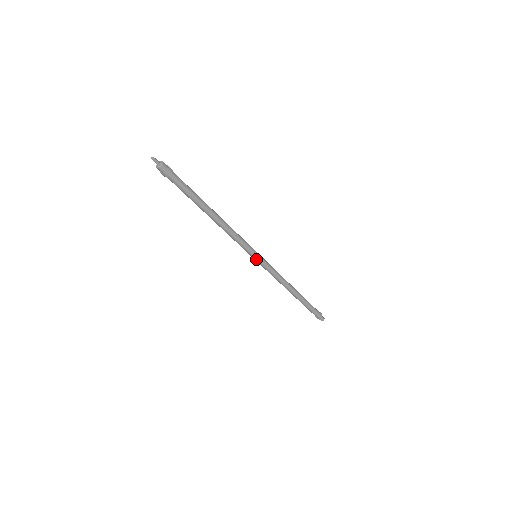
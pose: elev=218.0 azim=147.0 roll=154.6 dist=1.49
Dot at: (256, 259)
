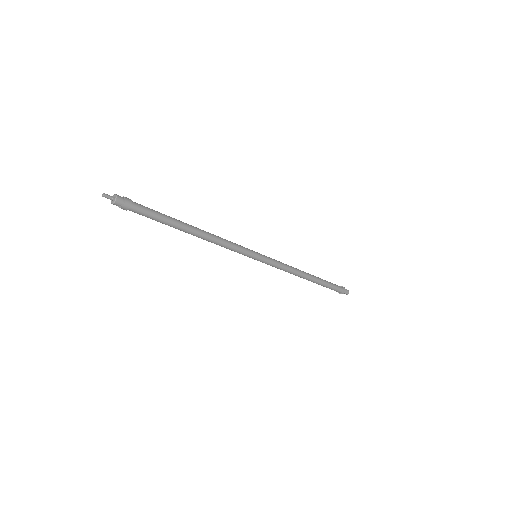
Dot at: (258, 258)
